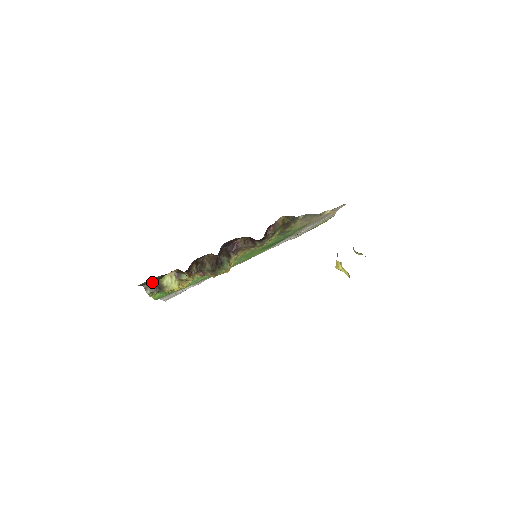
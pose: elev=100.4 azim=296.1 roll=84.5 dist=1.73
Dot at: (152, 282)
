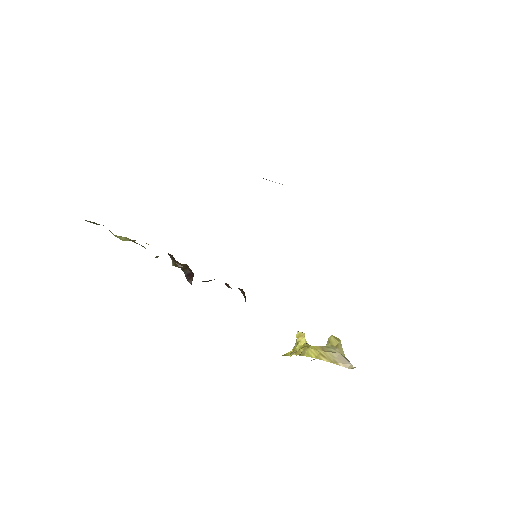
Dot at: occluded
